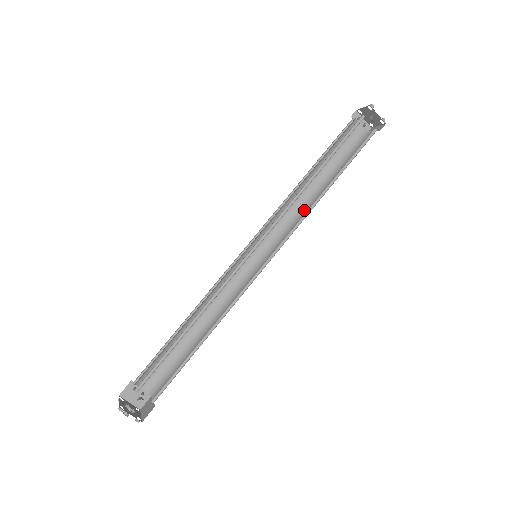
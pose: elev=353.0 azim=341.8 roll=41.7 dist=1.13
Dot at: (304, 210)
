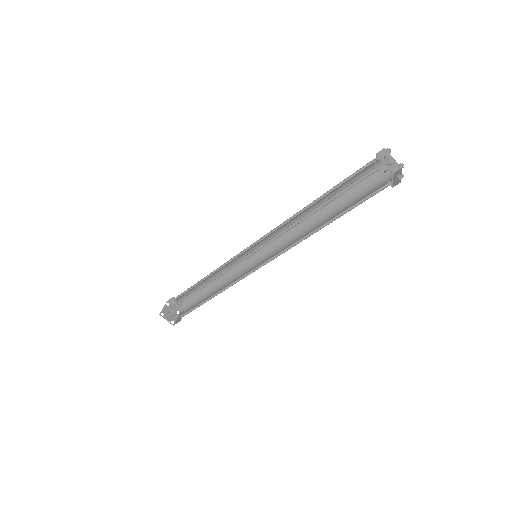
Dot at: (305, 231)
